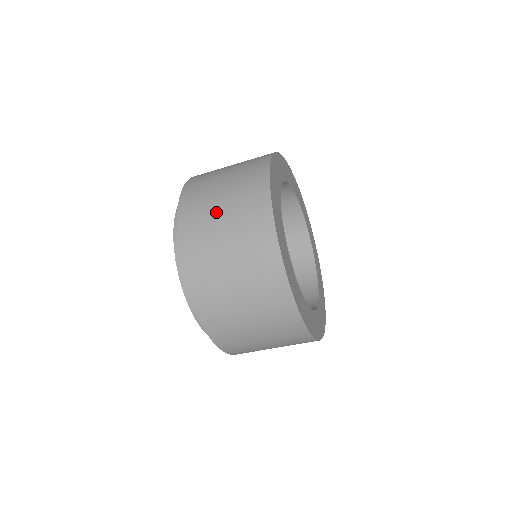
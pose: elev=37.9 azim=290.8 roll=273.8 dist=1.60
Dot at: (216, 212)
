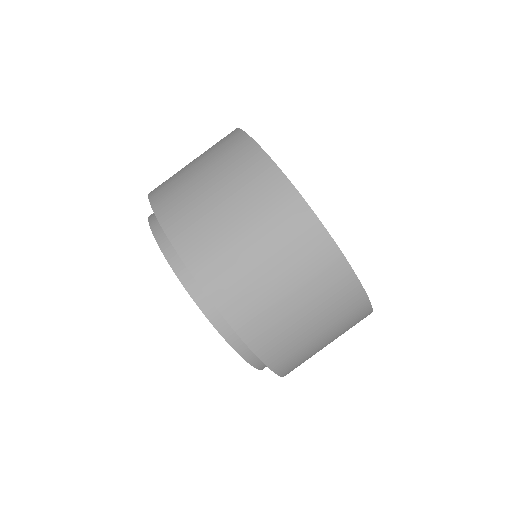
Dot at: (228, 225)
